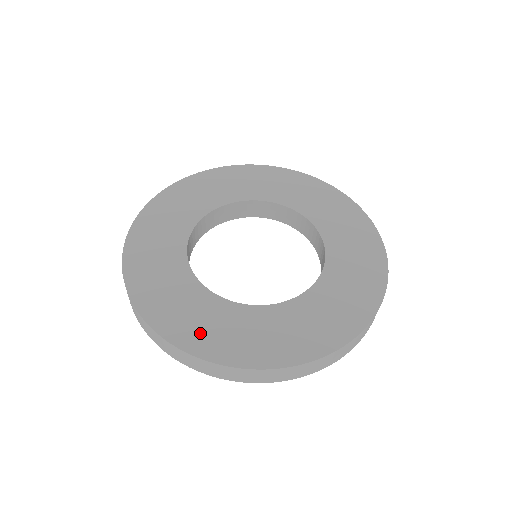
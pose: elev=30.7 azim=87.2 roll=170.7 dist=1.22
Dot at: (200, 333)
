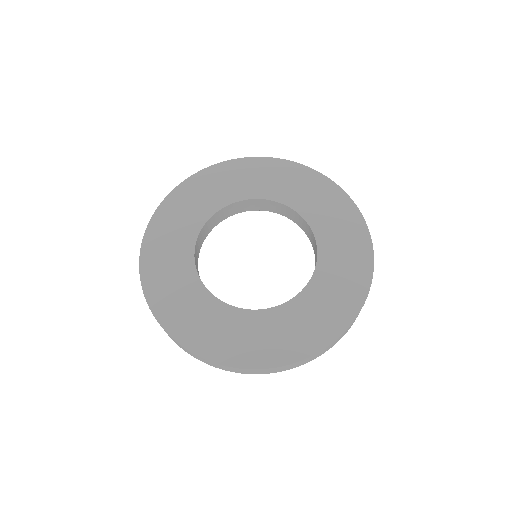
Dot at: (206, 337)
